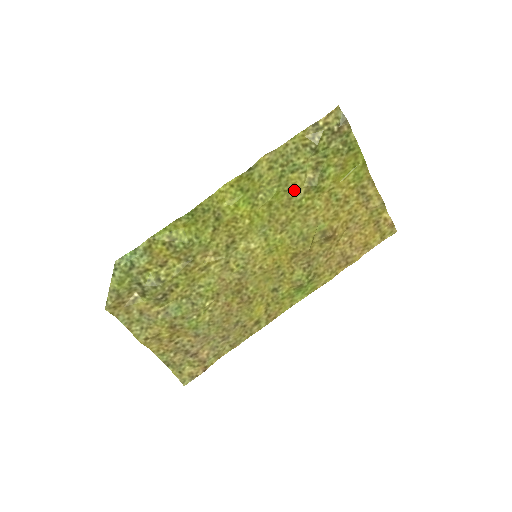
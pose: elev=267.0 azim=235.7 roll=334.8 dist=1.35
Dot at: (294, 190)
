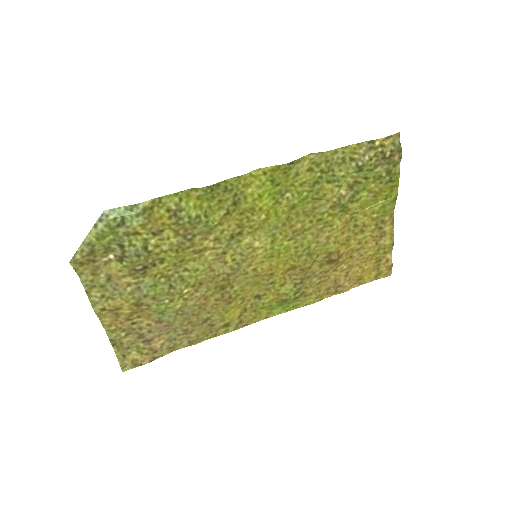
Dot at: (322, 201)
